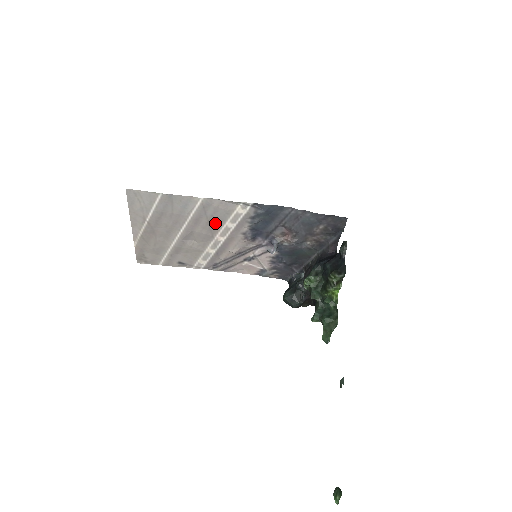
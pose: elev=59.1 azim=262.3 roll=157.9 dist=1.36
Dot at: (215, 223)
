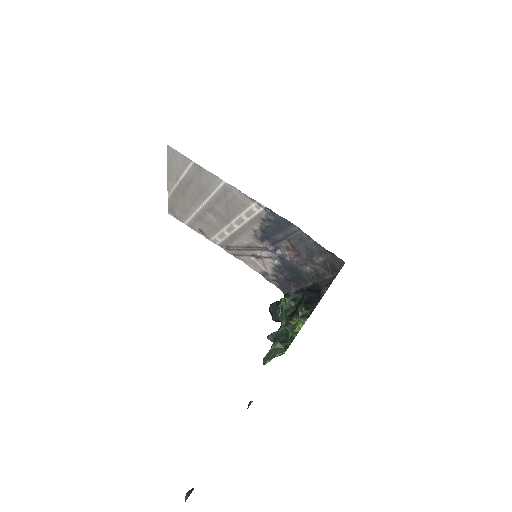
Dot at: (232, 209)
